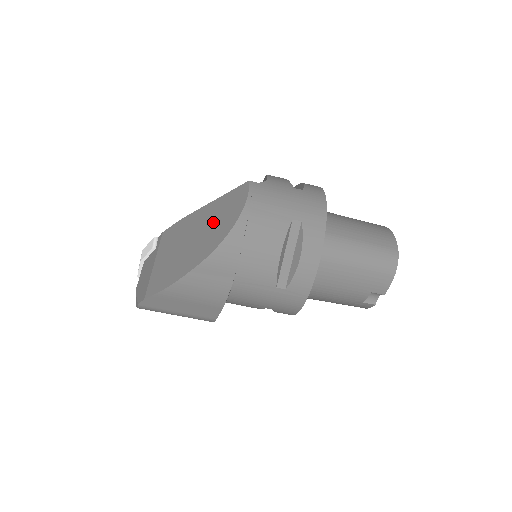
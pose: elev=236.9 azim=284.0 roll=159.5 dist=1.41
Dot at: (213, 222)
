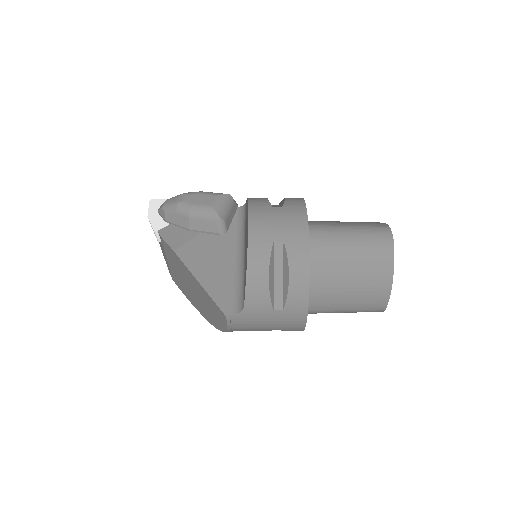
Dot at: (205, 303)
